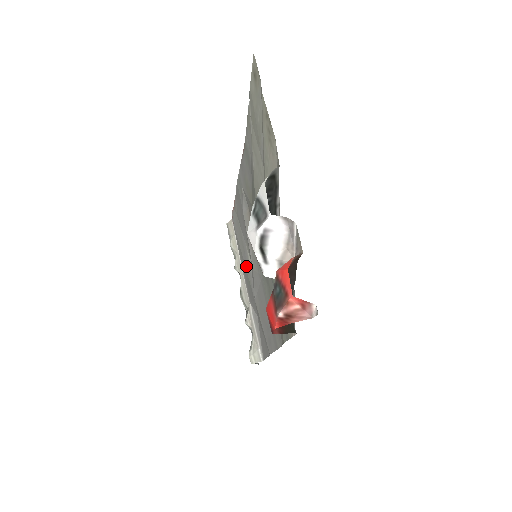
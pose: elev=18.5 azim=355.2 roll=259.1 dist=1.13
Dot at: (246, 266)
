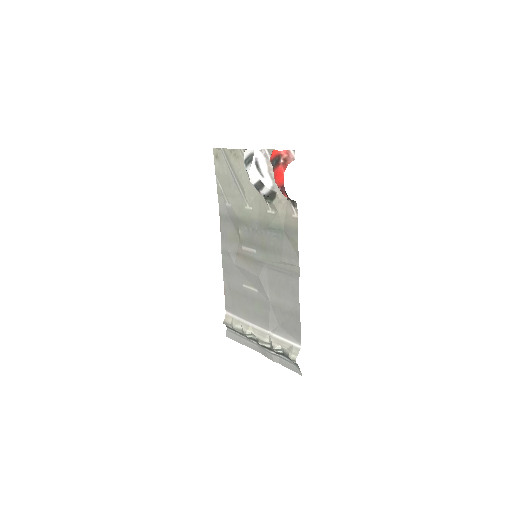
Dot at: (253, 301)
